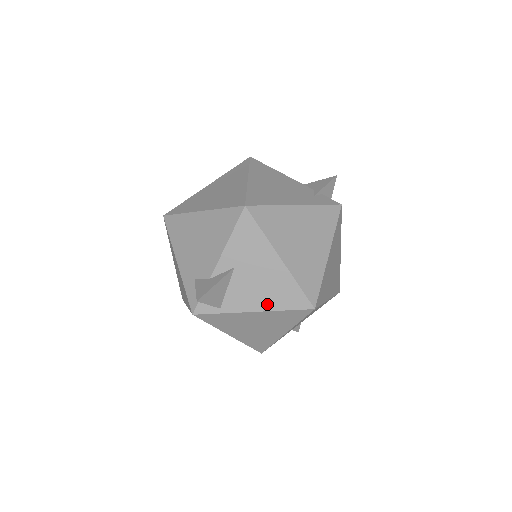
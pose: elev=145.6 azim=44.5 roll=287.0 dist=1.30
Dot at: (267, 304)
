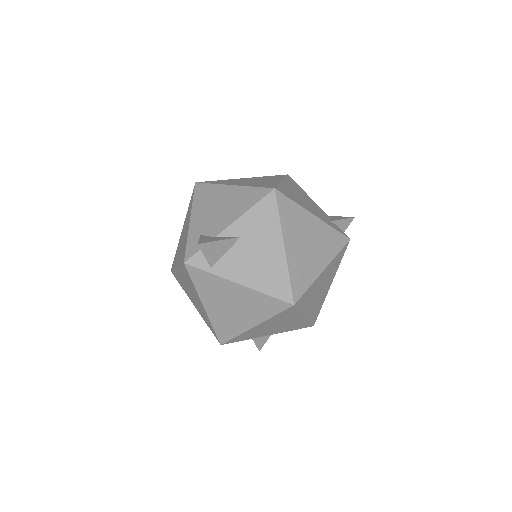
Dot at: (254, 282)
